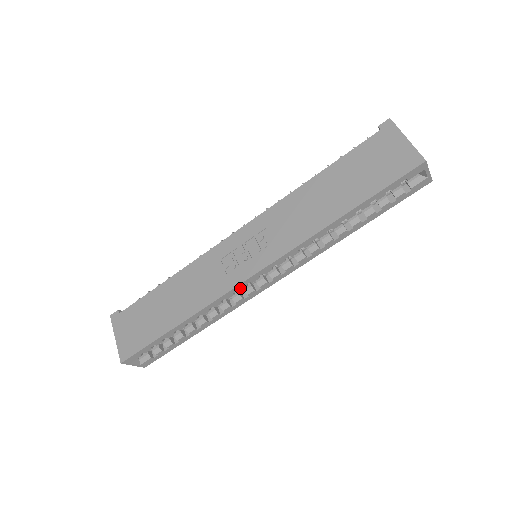
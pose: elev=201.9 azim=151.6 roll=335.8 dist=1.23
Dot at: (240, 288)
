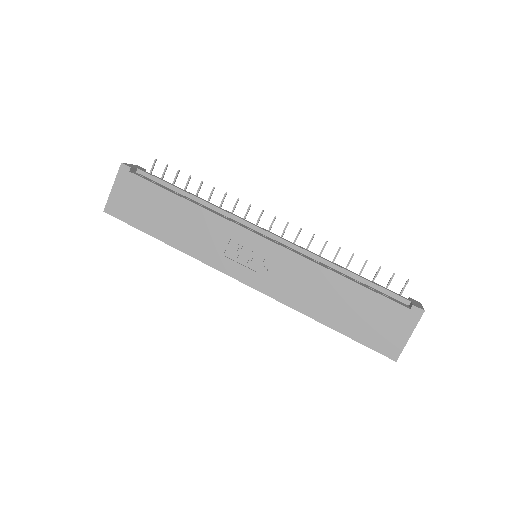
Dot at: (223, 270)
